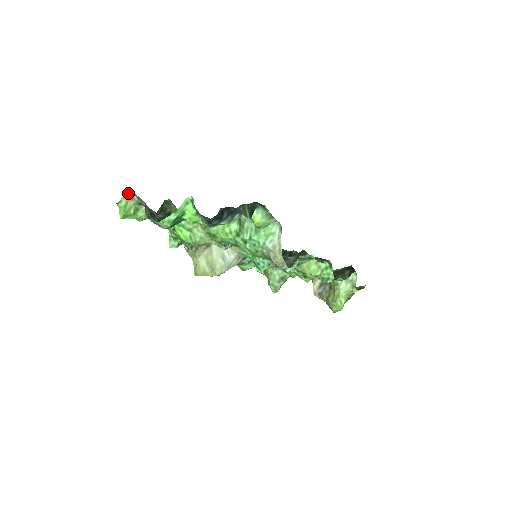
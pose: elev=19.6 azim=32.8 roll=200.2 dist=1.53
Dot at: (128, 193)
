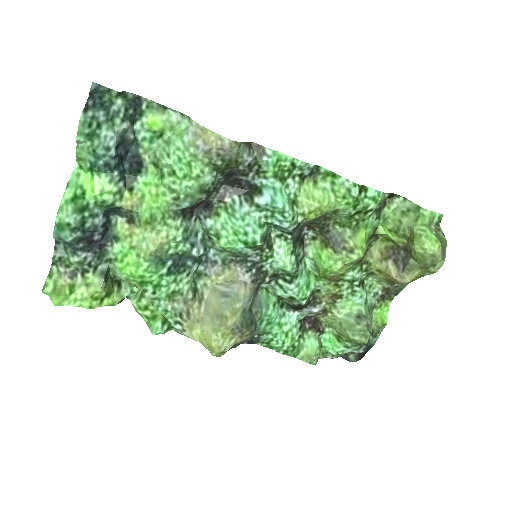
Dot at: (52, 271)
